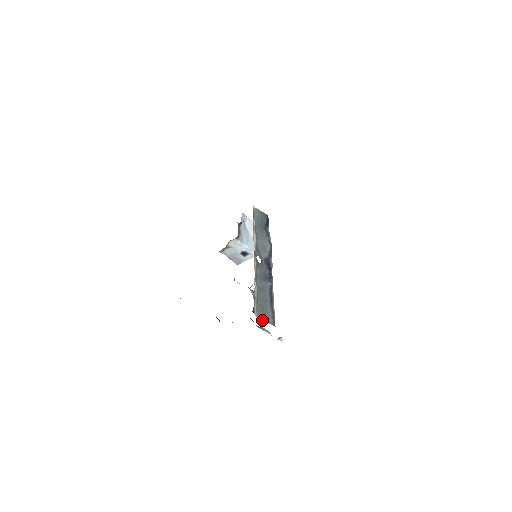
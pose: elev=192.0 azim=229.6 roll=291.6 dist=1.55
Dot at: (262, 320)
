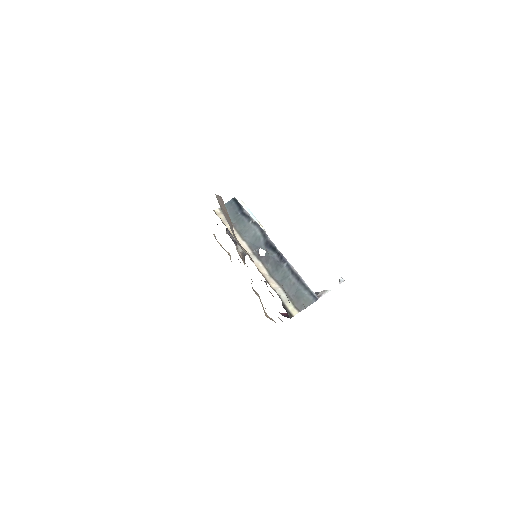
Dot at: occluded
